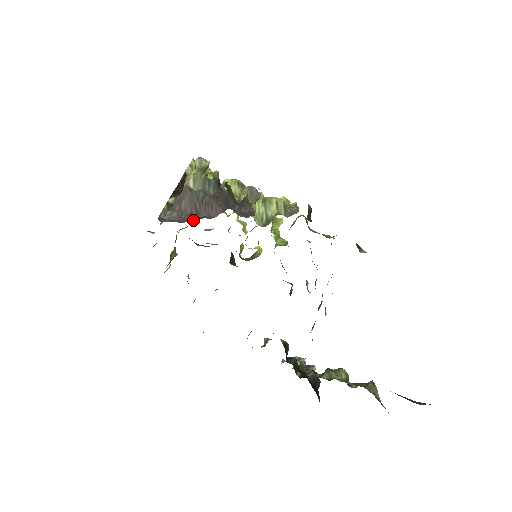
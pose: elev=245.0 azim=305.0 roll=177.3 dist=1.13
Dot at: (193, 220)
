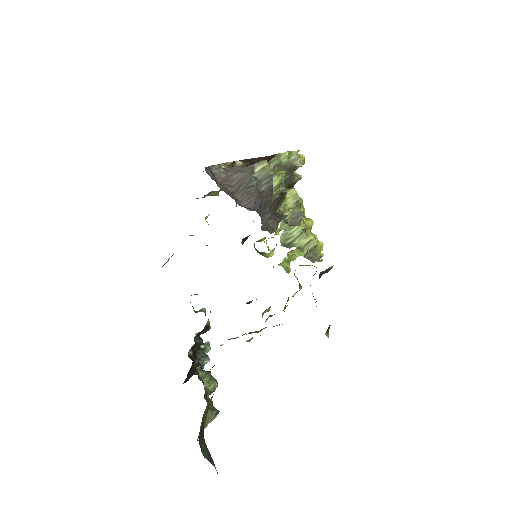
Dot at: (226, 192)
